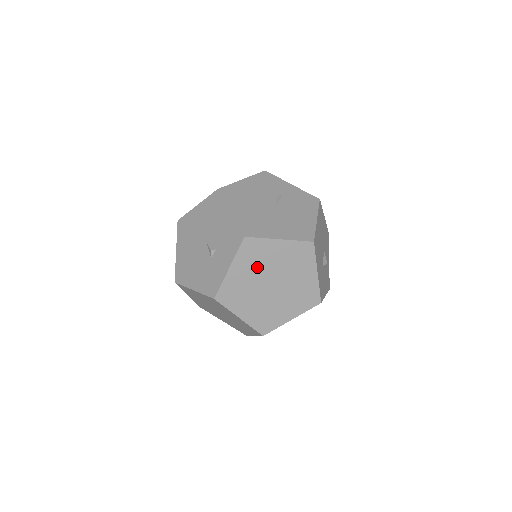
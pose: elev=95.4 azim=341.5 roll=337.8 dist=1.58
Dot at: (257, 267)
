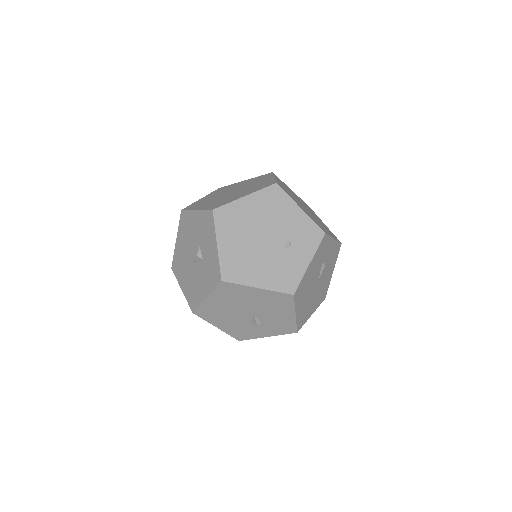
Dot at: occluded
